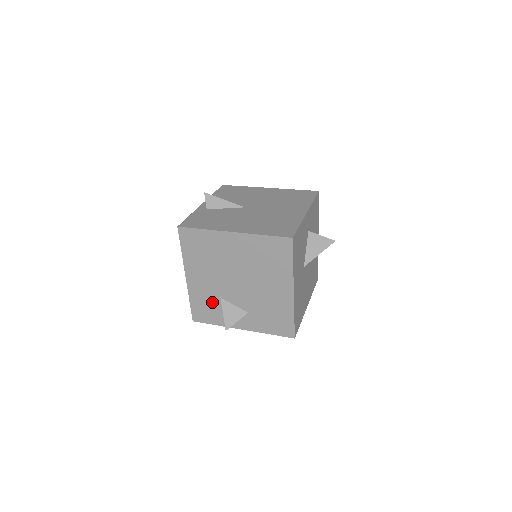
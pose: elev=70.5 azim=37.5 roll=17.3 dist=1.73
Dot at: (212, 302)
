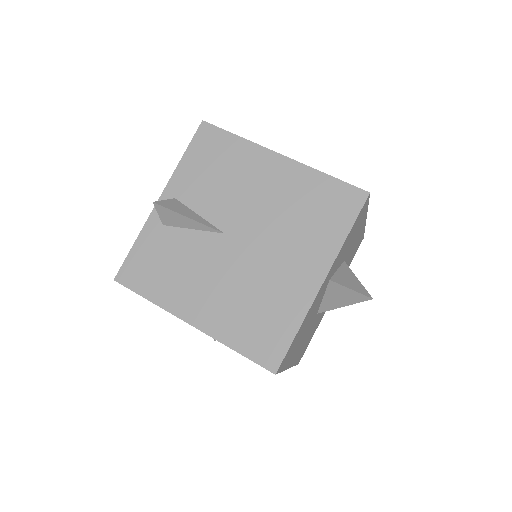
Dot at: occluded
